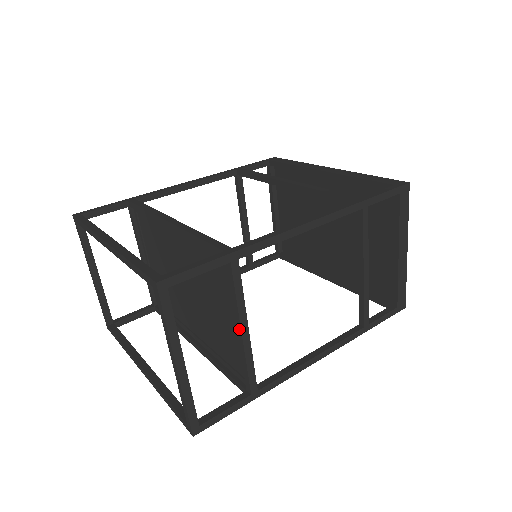
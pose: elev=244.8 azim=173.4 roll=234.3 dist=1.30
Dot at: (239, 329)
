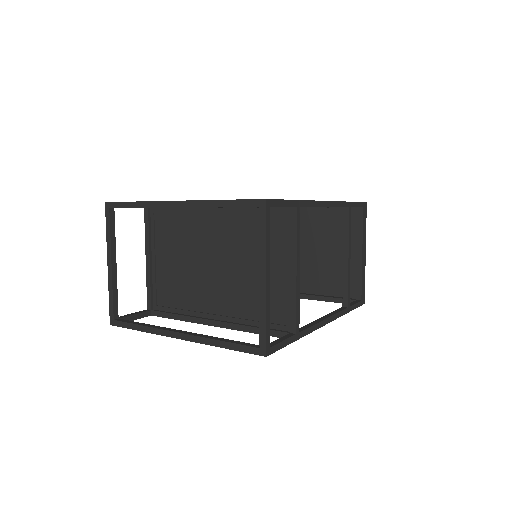
Dot at: (294, 268)
